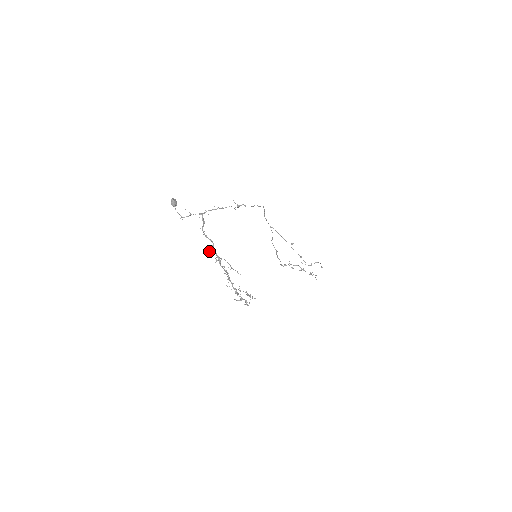
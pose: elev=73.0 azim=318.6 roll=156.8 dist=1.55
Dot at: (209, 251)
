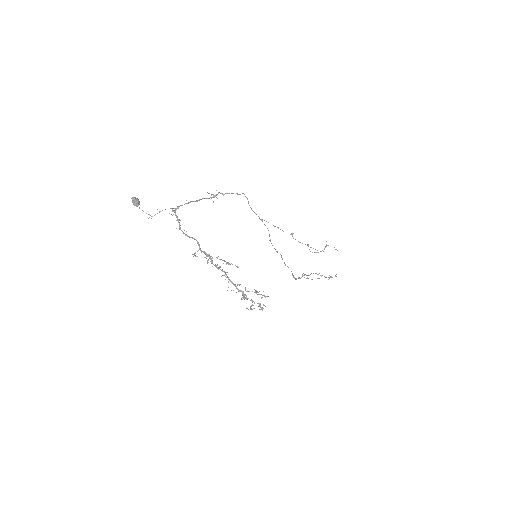
Dot at: (195, 252)
